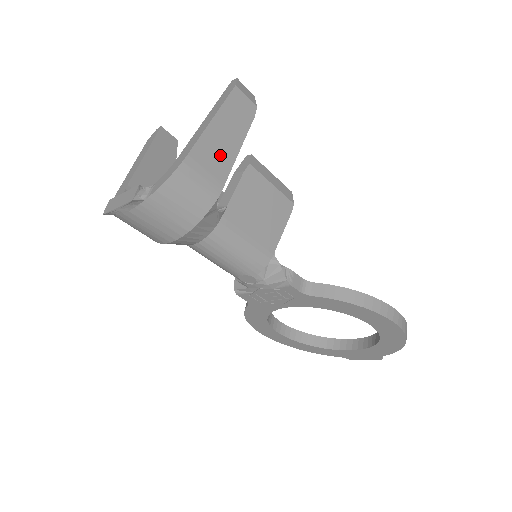
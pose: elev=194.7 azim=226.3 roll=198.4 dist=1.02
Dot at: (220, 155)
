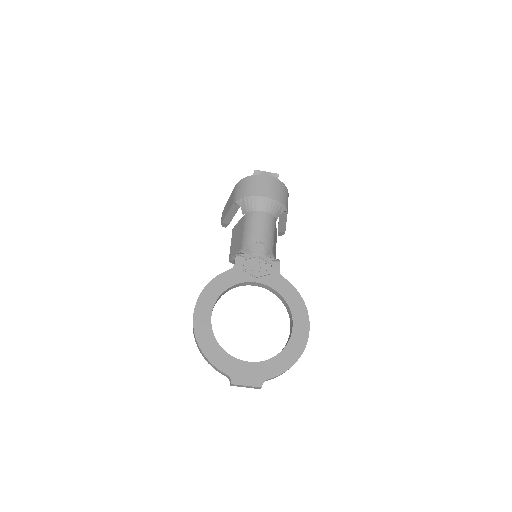
Dot at: occluded
